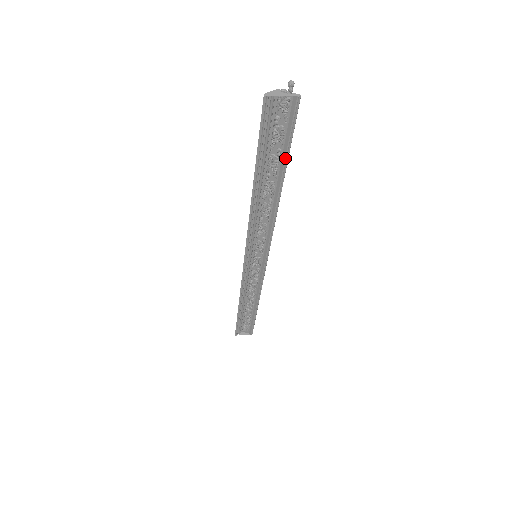
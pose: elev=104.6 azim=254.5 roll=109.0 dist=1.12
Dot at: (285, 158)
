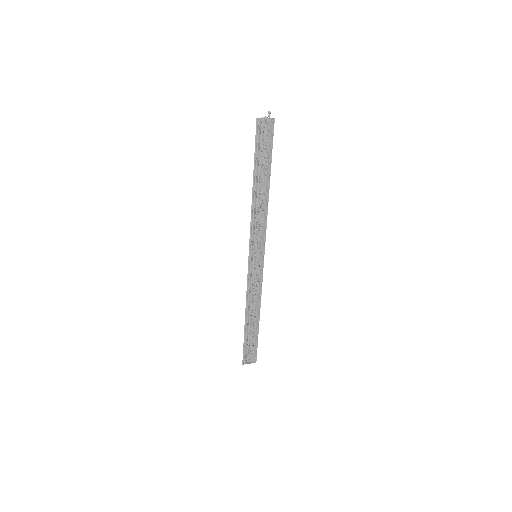
Dot at: (270, 162)
